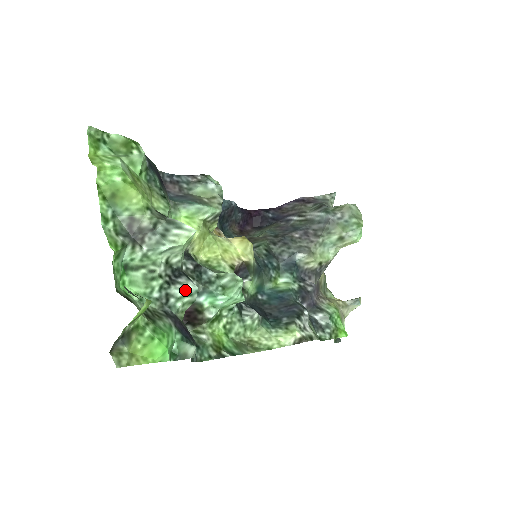
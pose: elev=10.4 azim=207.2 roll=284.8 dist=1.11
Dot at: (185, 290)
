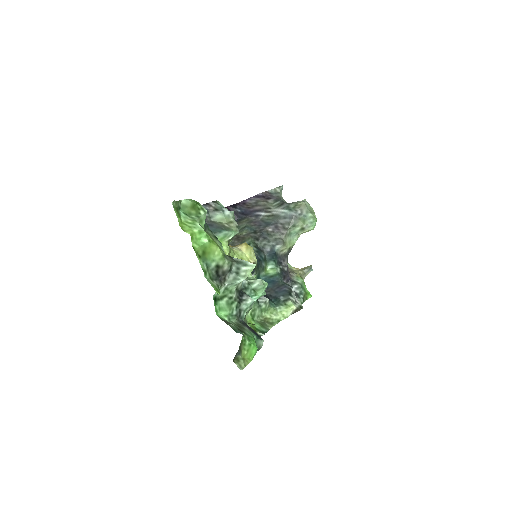
Dot at: (248, 304)
